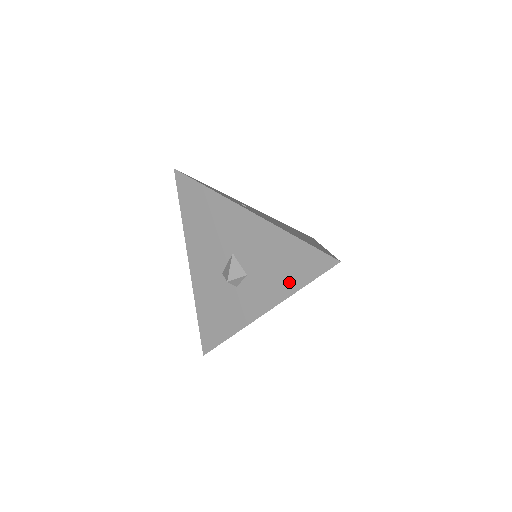
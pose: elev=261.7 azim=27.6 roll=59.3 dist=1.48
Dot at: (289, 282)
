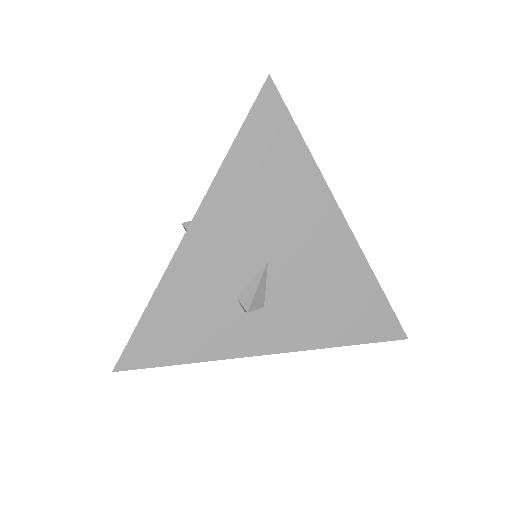
Dot at: occluded
